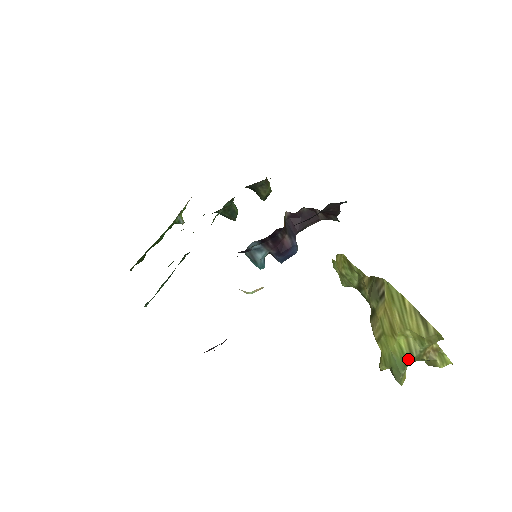
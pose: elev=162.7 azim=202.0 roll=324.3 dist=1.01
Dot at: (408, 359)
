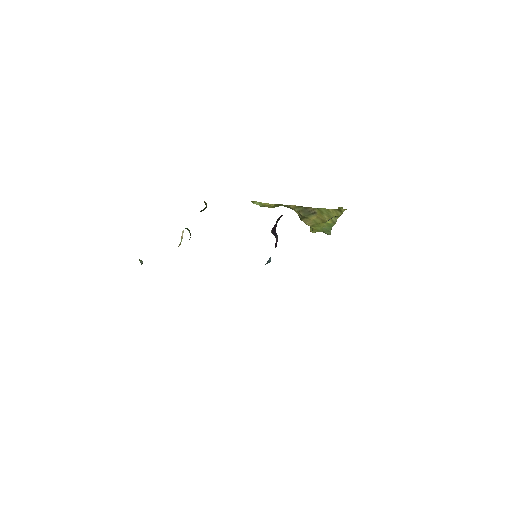
Dot at: (333, 225)
